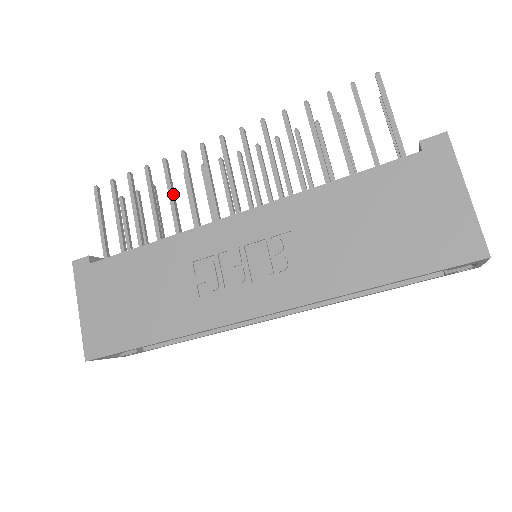
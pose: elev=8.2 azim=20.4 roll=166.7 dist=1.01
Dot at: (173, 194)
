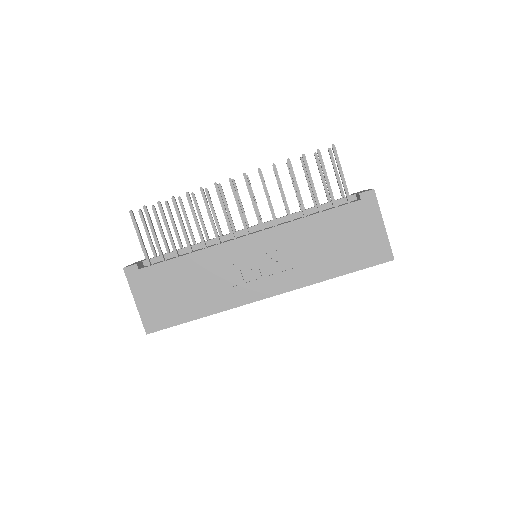
Dot at: occluded
